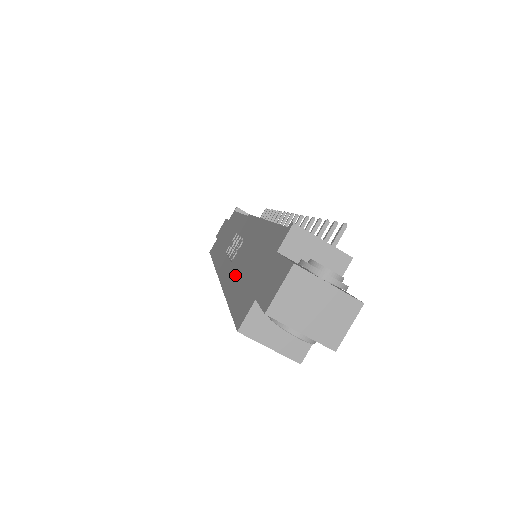
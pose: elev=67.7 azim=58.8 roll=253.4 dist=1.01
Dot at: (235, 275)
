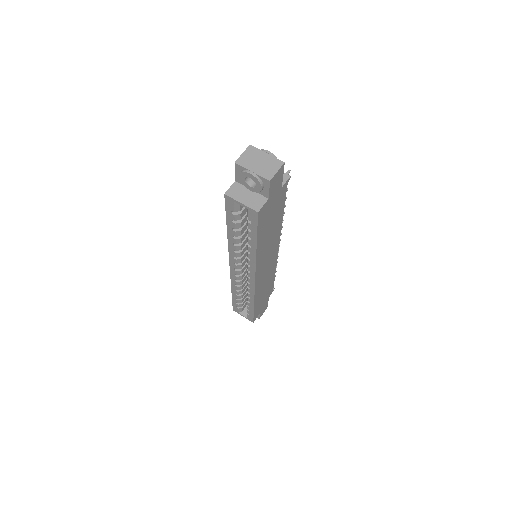
Dot at: occluded
